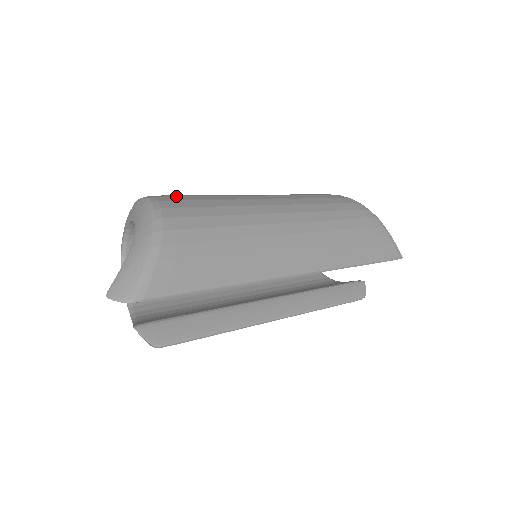
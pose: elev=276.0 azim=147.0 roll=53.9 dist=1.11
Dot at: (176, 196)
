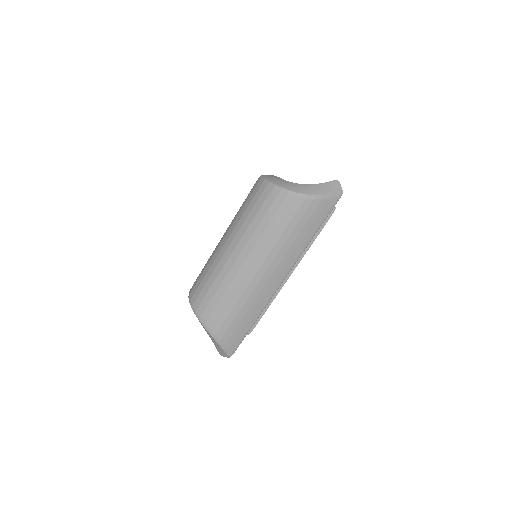
Dot at: (202, 301)
